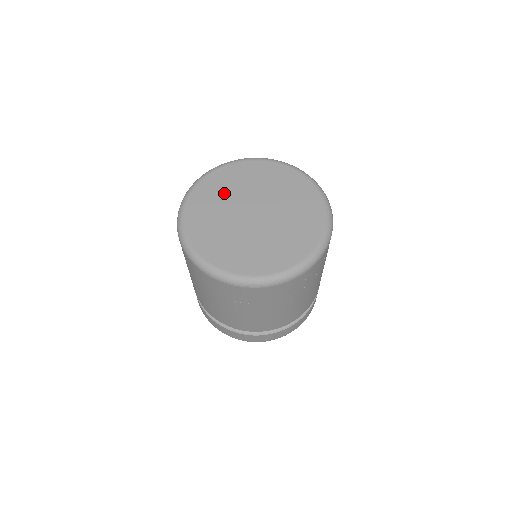
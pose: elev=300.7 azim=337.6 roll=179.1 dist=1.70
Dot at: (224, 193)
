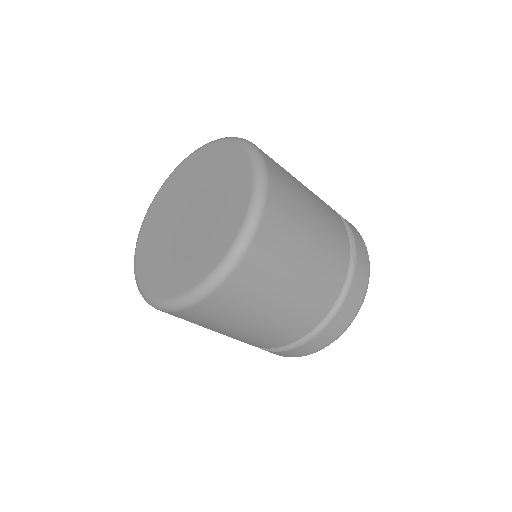
Dot at: (188, 180)
